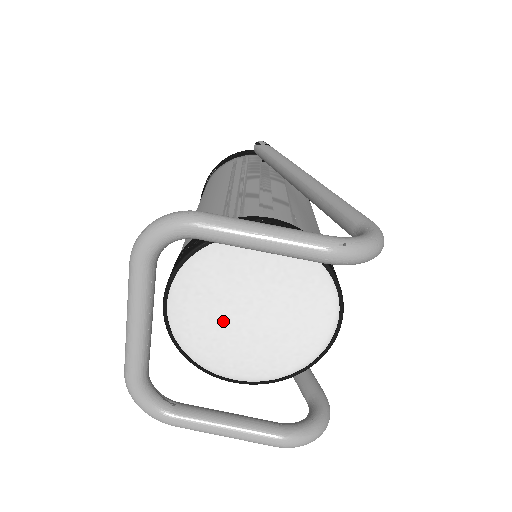
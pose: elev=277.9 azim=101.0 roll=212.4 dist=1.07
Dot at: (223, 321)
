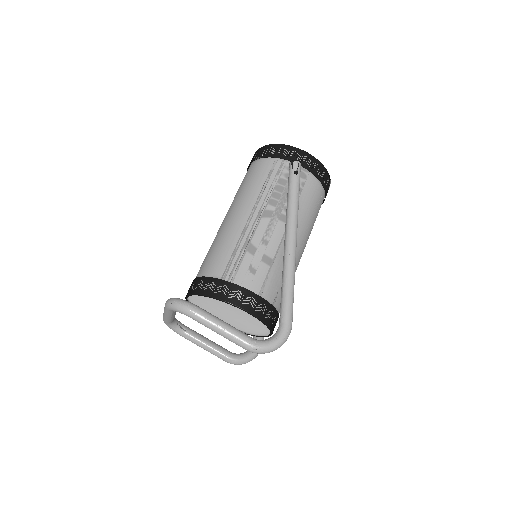
Dot at: (214, 311)
